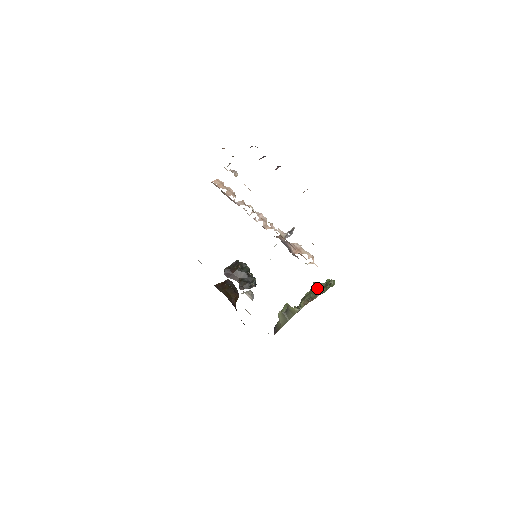
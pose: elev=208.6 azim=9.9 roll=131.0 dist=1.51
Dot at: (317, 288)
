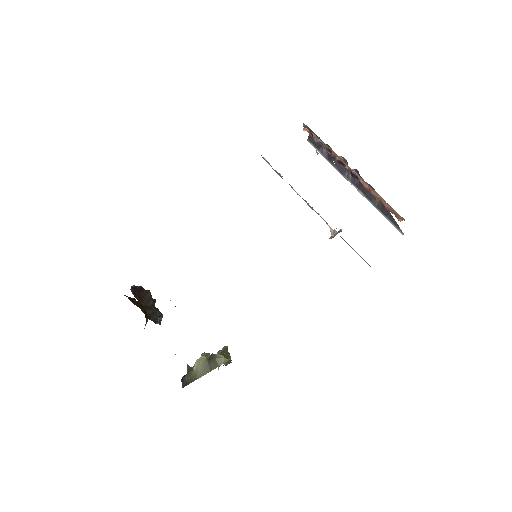
Dot at: (229, 353)
